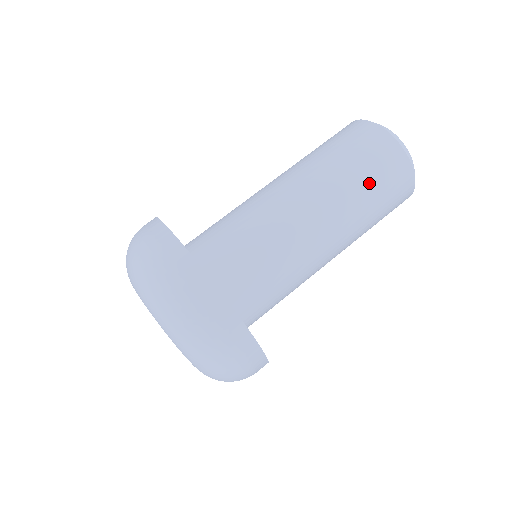
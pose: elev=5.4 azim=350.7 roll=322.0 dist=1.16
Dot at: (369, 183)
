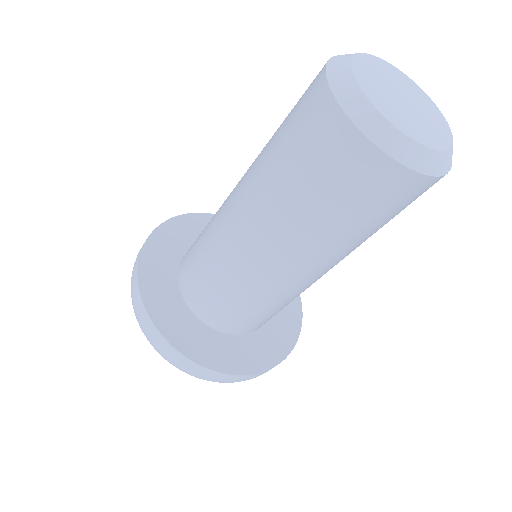
Dot at: (364, 224)
